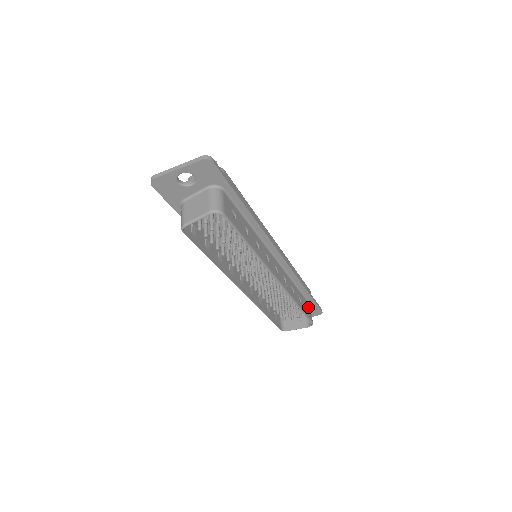
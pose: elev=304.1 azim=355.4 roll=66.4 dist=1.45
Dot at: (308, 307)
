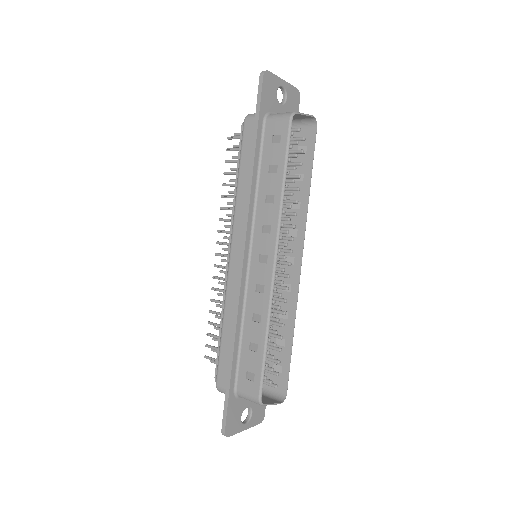
Dot at: (272, 377)
